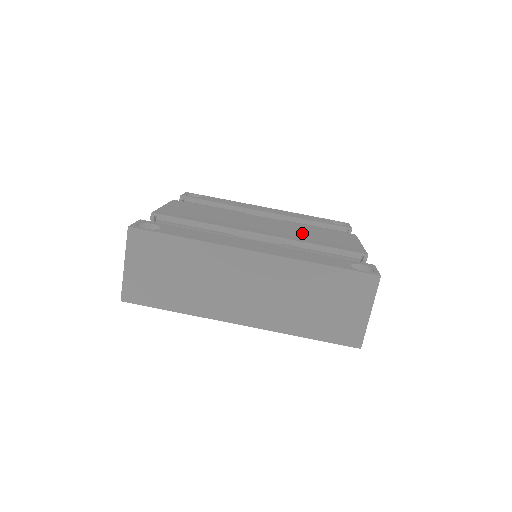
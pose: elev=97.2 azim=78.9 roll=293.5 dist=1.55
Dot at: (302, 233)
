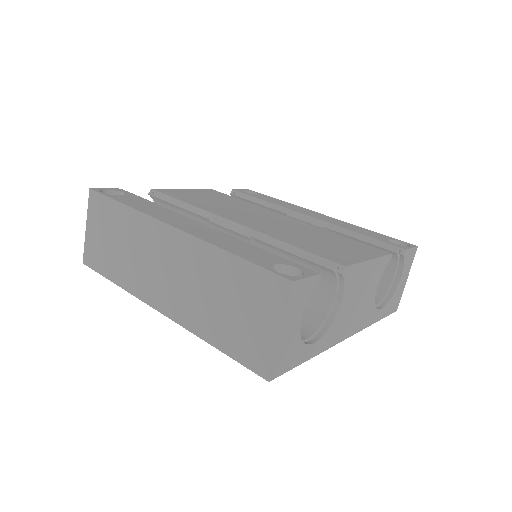
Dot at: (299, 234)
